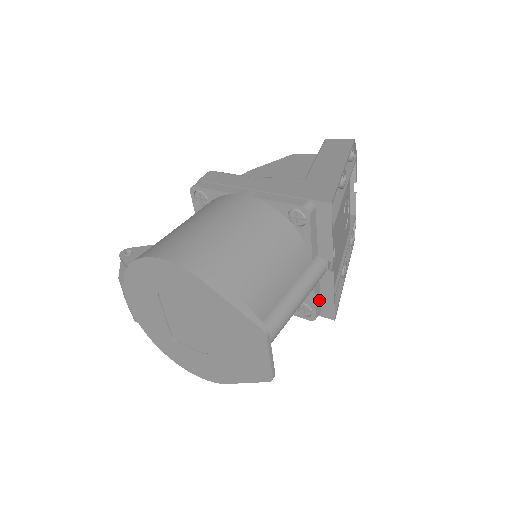
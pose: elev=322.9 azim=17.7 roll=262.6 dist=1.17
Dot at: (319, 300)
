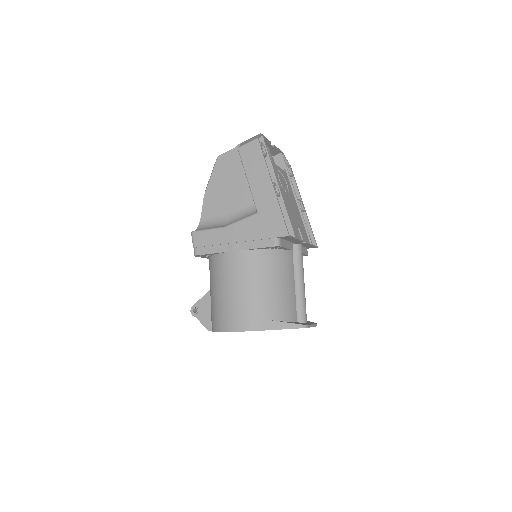
Dot at: (304, 248)
